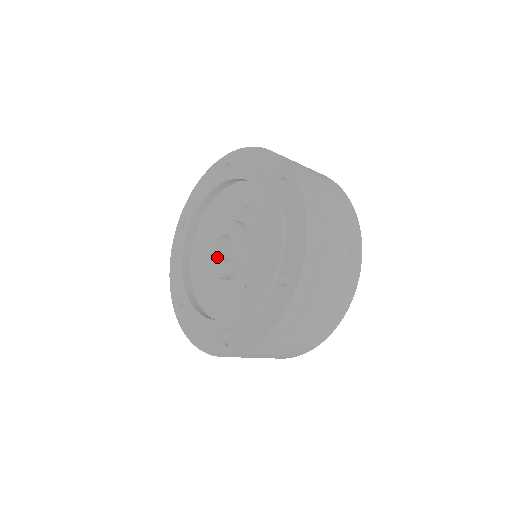
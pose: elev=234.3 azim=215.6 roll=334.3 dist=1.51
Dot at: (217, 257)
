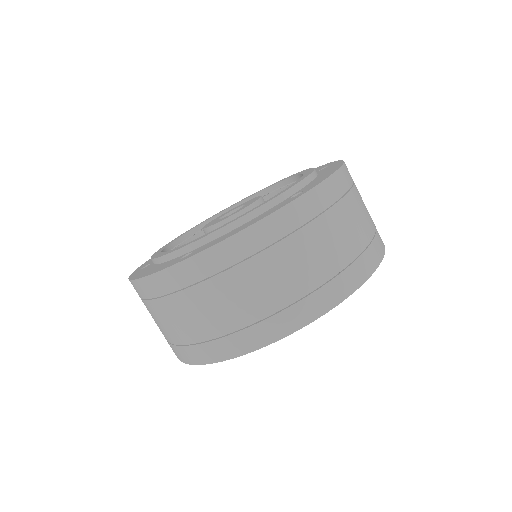
Dot at: occluded
